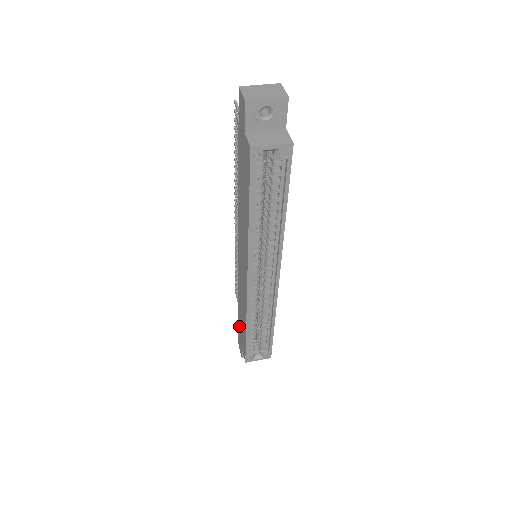
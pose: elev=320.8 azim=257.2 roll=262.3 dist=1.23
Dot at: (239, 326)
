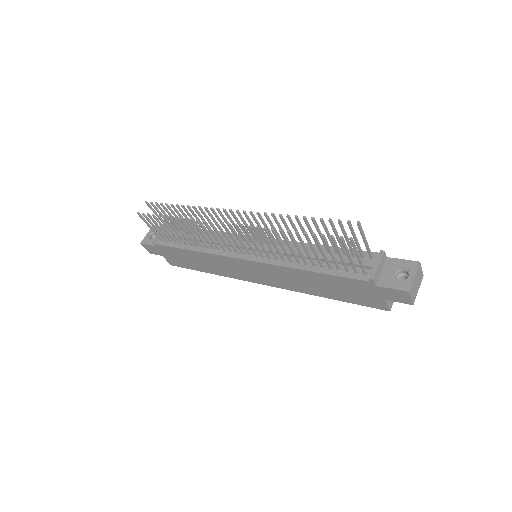
Dot at: (169, 251)
